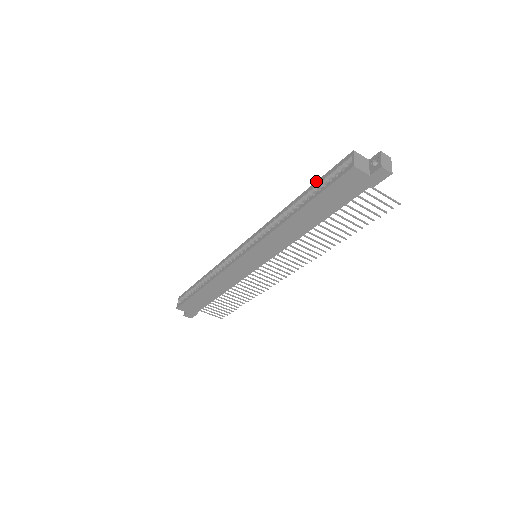
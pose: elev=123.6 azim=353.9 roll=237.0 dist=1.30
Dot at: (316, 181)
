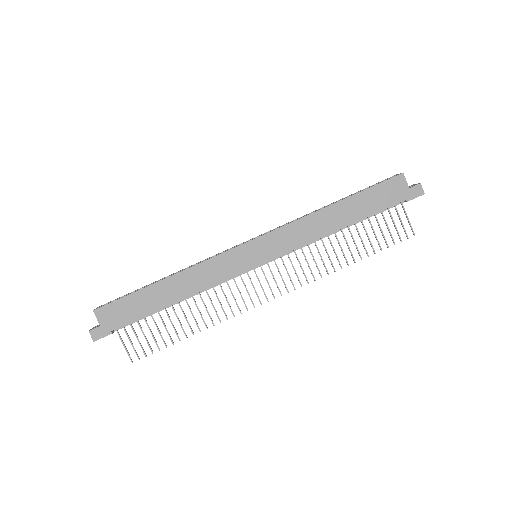
Dot at: (356, 192)
